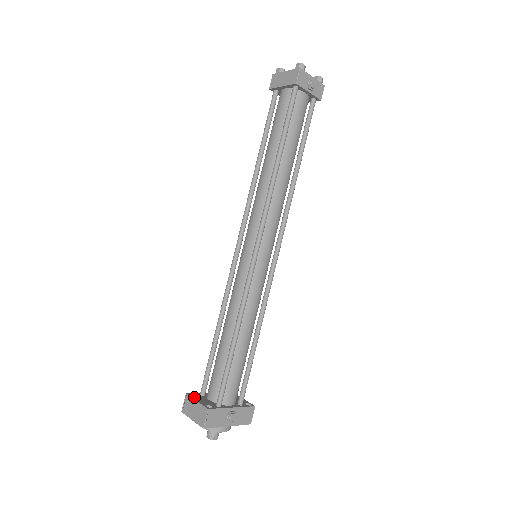
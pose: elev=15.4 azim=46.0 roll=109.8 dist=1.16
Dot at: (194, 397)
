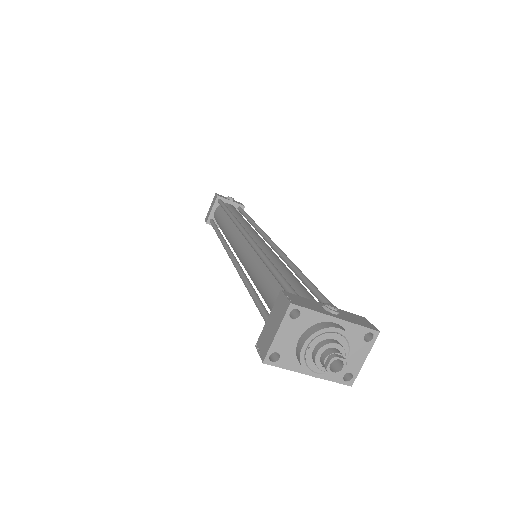
Dot at: occluded
